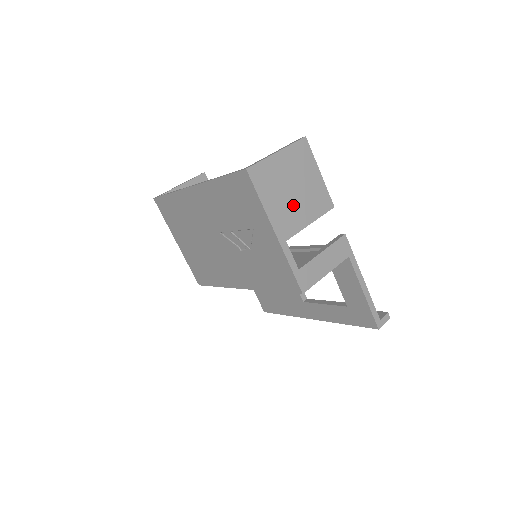
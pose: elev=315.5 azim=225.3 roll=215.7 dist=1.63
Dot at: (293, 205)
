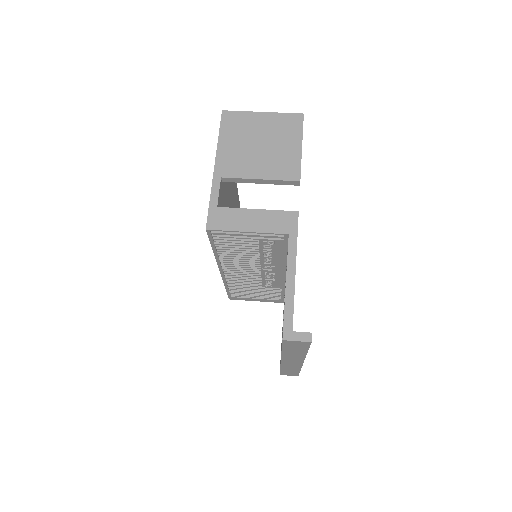
Dot at: (250, 155)
